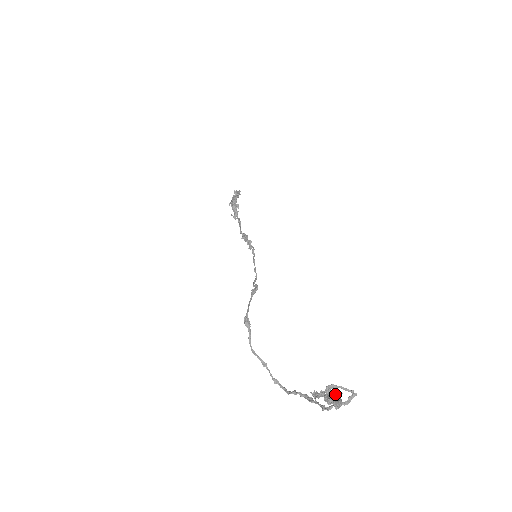
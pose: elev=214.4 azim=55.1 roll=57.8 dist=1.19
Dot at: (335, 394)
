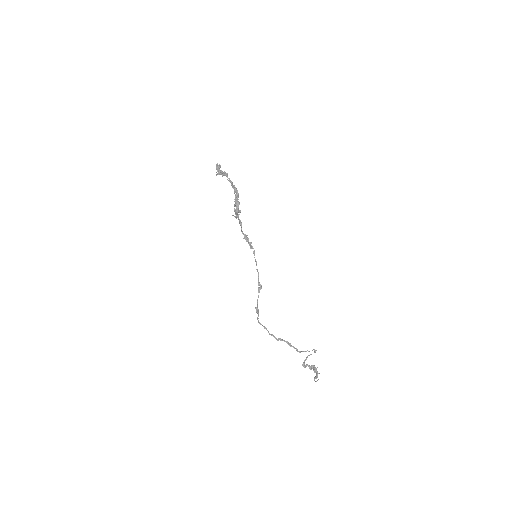
Dot at: (314, 368)
